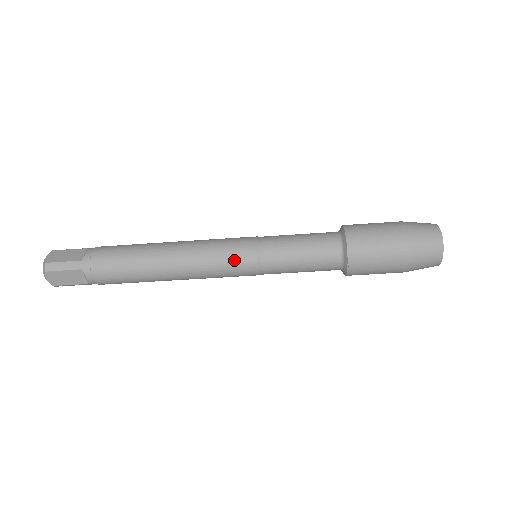
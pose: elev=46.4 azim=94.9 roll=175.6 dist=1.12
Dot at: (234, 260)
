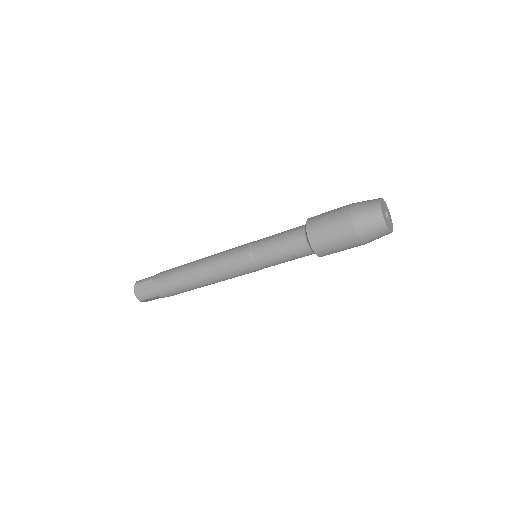
Dot at: (241, 271)
